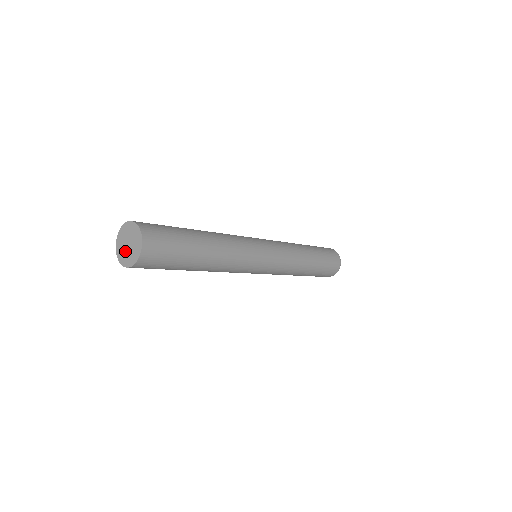
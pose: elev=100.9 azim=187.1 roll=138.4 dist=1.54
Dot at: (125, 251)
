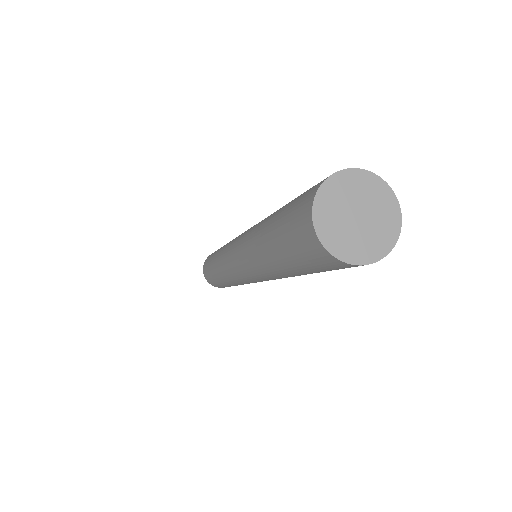
Dot at: (342, 217)
